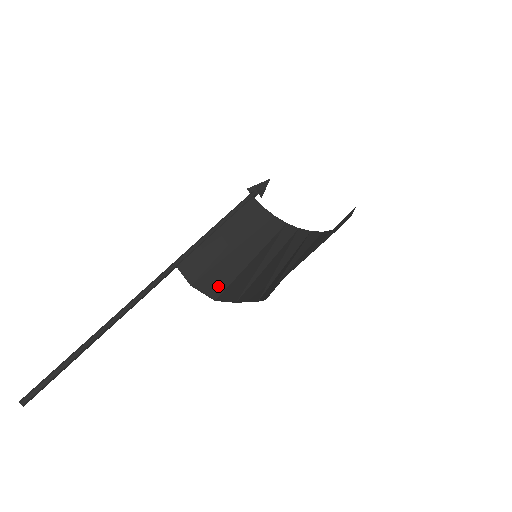
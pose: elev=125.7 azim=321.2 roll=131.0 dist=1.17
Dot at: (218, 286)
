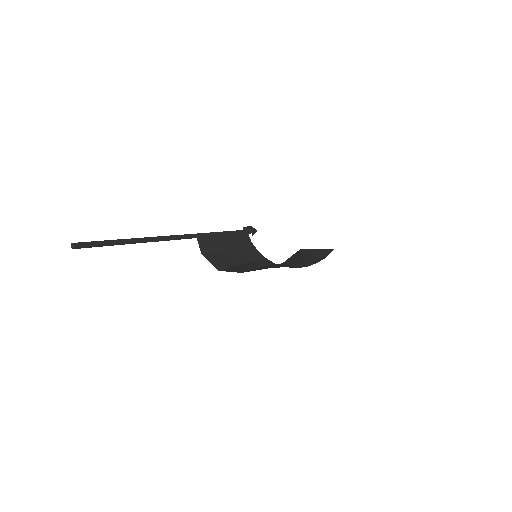
Dot at: (221, 264)
